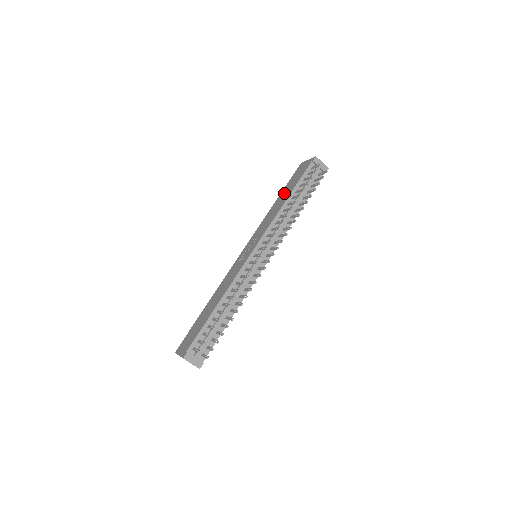
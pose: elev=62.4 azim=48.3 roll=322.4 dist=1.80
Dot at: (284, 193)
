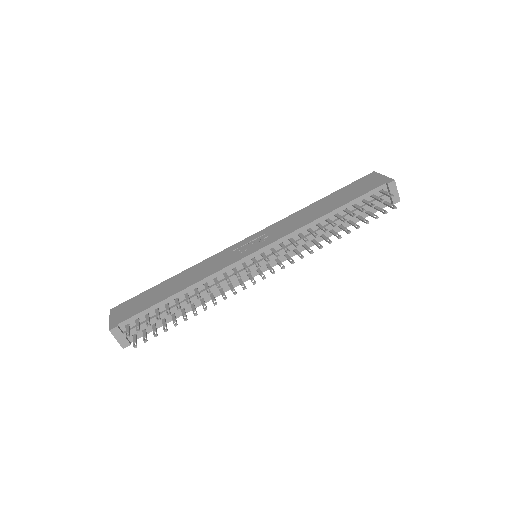
Dot at: (332, 199)
